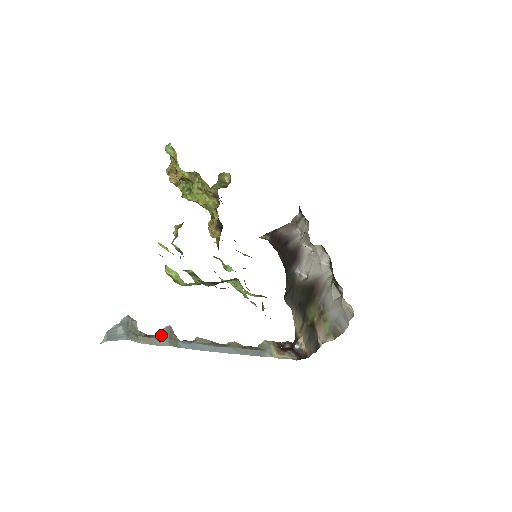
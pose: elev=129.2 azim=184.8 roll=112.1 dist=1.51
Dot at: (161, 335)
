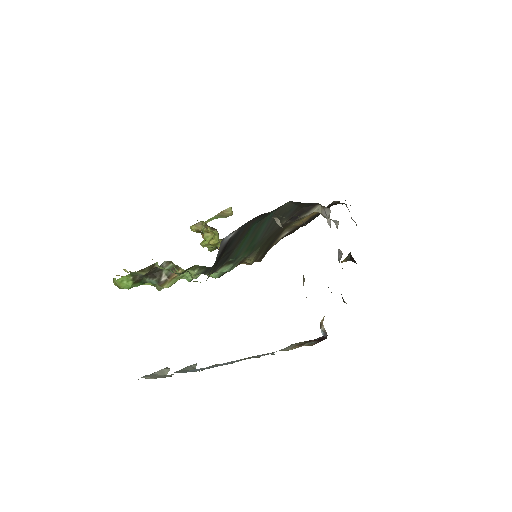
Dot at: occluded
